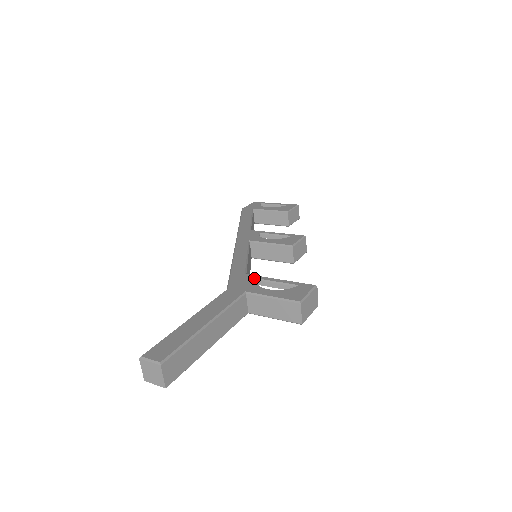
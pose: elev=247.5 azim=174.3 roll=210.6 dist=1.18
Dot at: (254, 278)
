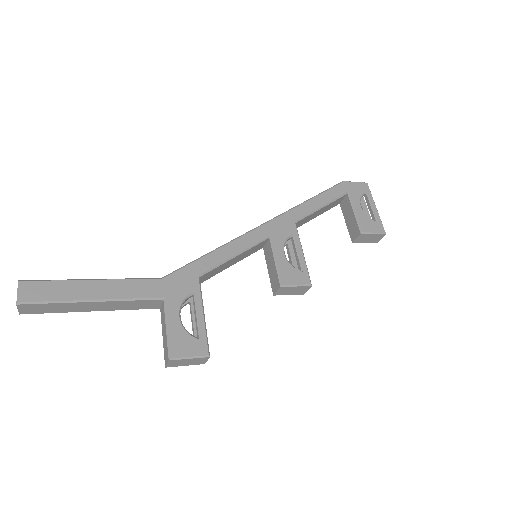
Dot at: (194, 290)
